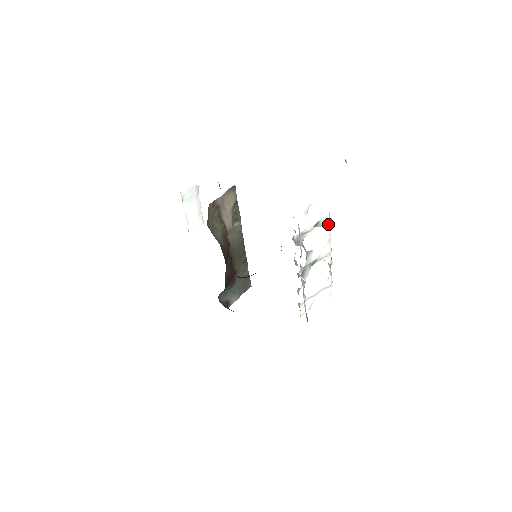
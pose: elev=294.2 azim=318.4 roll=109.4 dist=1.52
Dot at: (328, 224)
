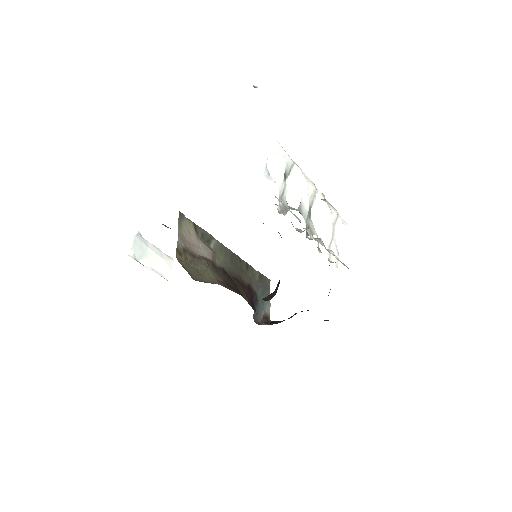
Dot at: (294, 165)
